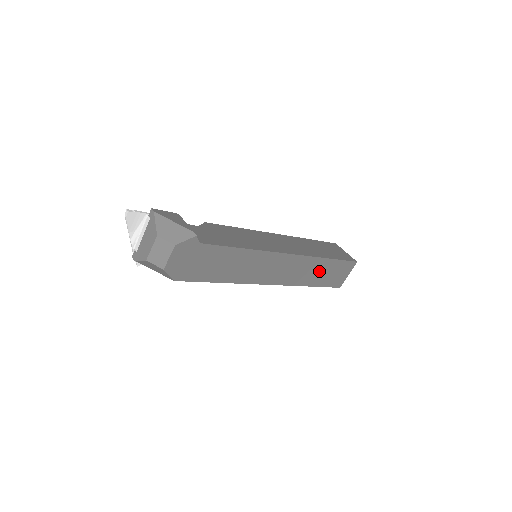
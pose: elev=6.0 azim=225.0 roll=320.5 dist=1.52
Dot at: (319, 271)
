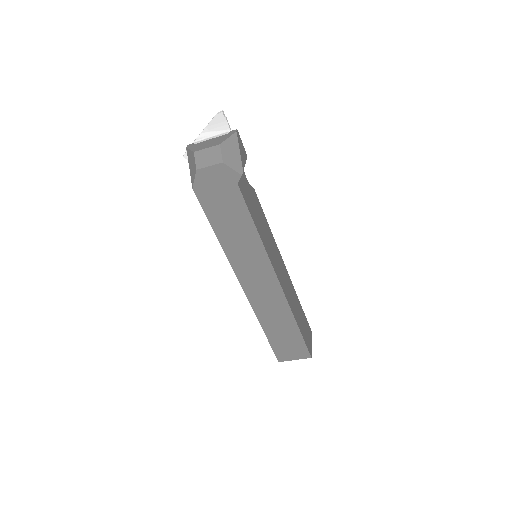
Dot at: (281, 325)
